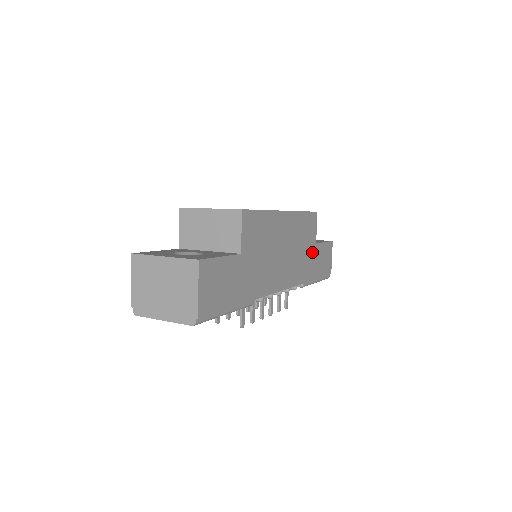
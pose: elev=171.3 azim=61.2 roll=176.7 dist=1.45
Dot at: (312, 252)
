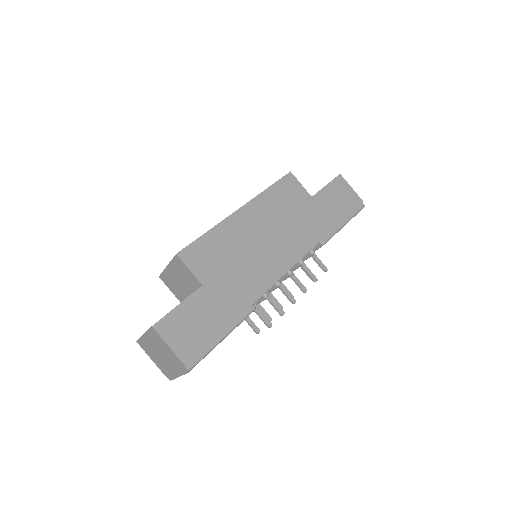
Dot at: (312, 208)
